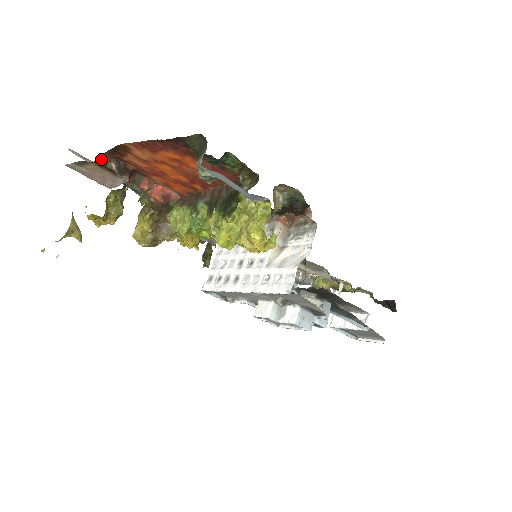
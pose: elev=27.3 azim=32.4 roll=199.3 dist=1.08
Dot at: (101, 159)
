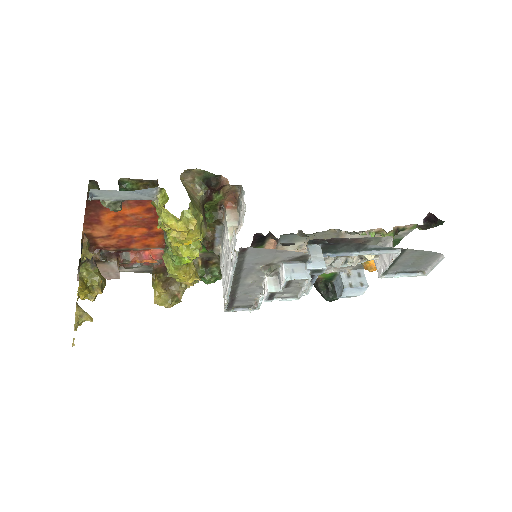
Dot at: occluded
